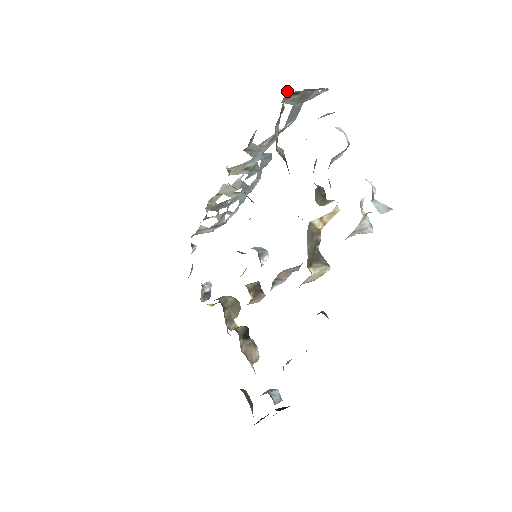
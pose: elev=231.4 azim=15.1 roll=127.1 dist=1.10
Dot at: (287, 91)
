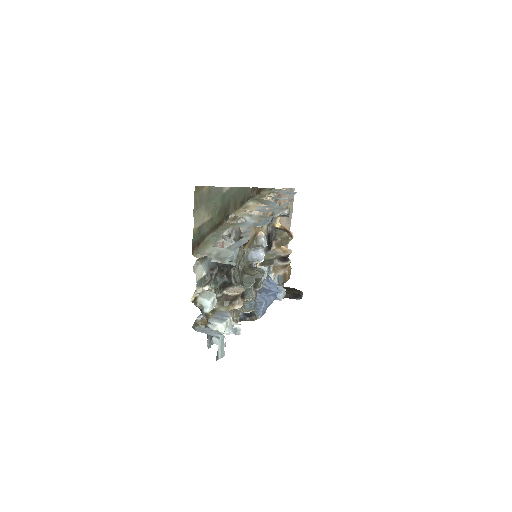
Dot at: (200, 256)
